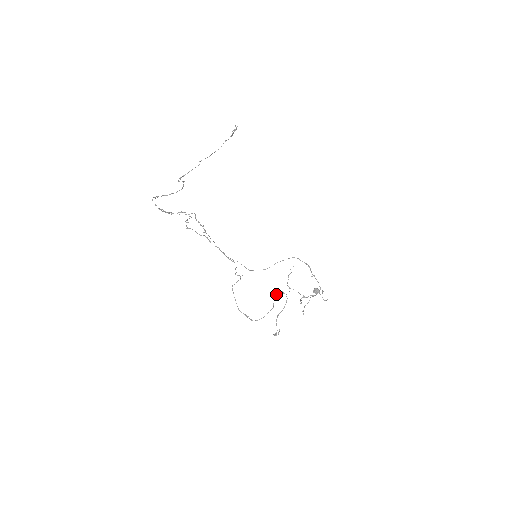
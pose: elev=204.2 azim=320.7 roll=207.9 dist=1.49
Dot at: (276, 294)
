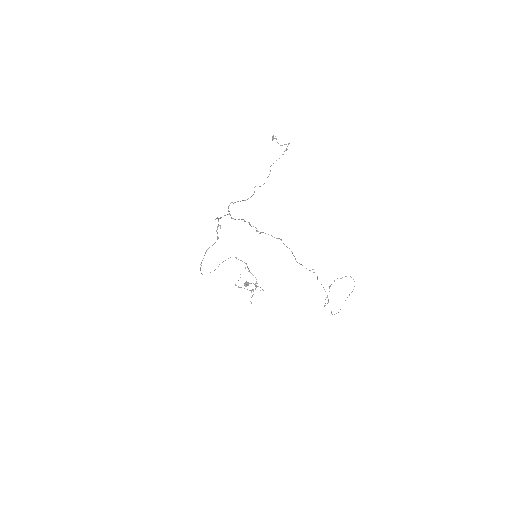
Dot at: (334, 280)
